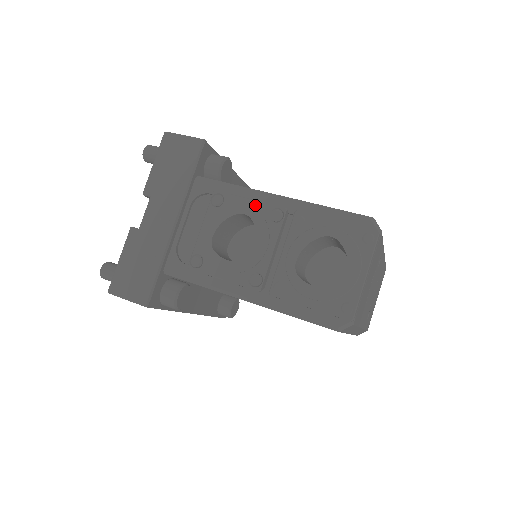
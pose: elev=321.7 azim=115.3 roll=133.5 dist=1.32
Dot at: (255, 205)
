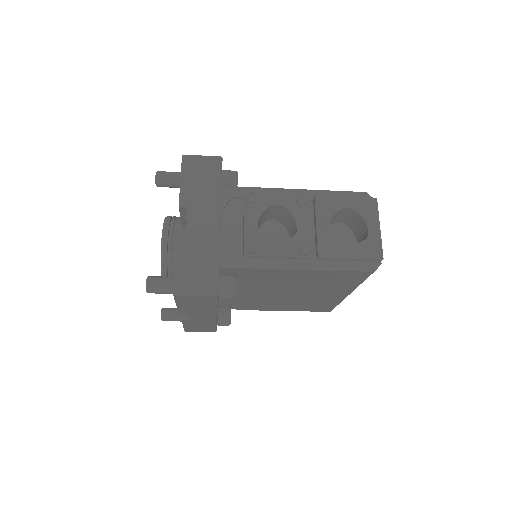
Dot at: (283, 197)
